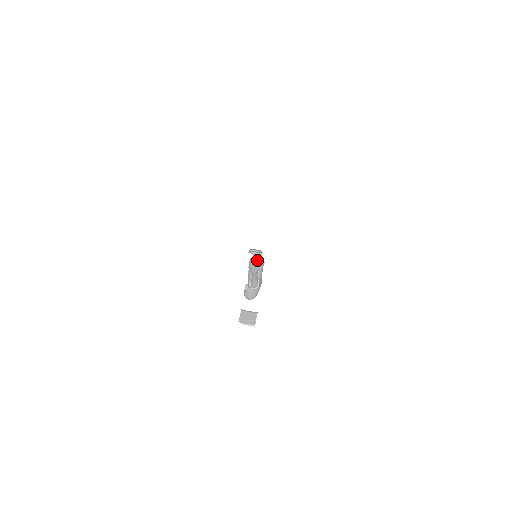
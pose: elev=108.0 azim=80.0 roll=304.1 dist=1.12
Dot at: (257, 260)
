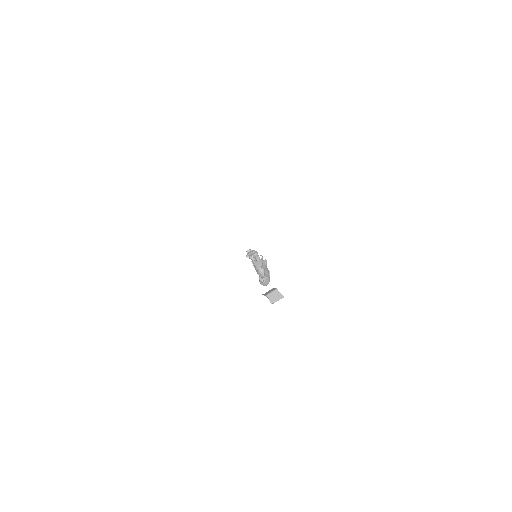
Dot at: (258, 258)
